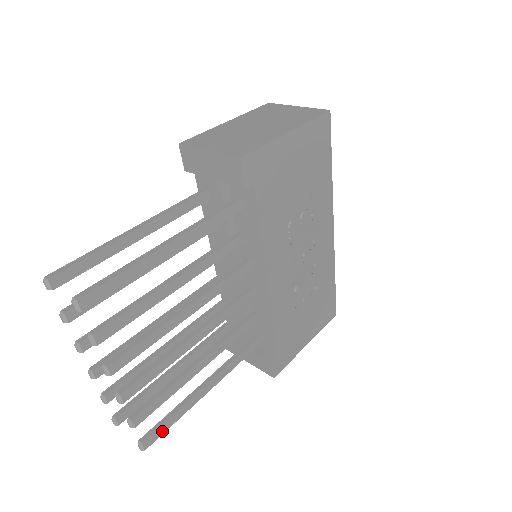
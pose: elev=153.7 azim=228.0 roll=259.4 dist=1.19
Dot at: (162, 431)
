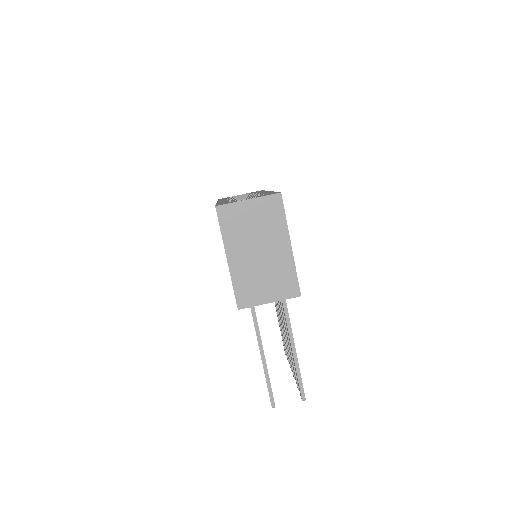
Dot at: occluded
